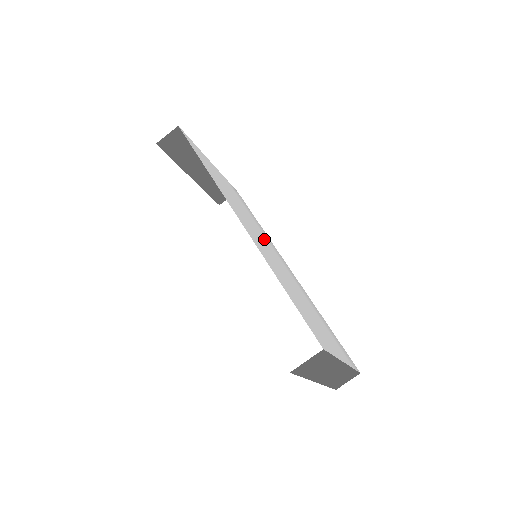
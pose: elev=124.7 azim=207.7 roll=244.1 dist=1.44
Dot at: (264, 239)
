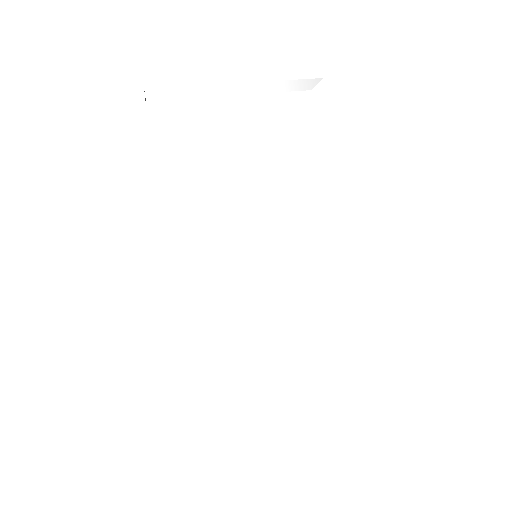
Dot at: (275, 229)
